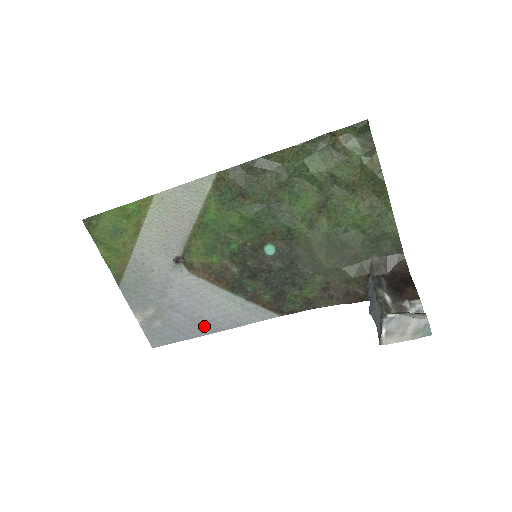
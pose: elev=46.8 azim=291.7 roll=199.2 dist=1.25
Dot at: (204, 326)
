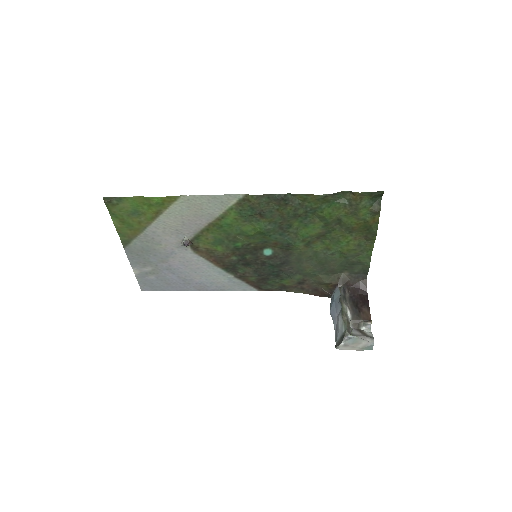
Dot at: (193, 285)
